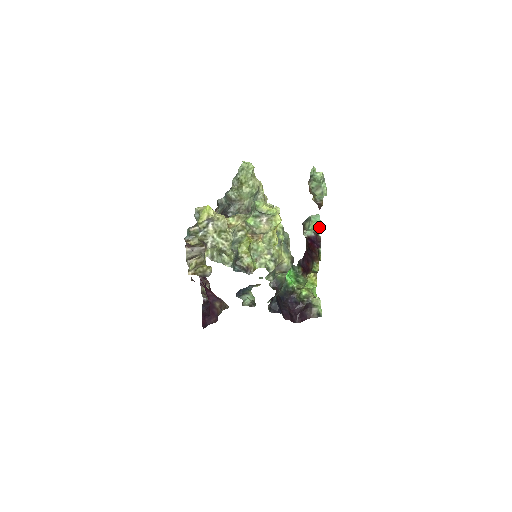
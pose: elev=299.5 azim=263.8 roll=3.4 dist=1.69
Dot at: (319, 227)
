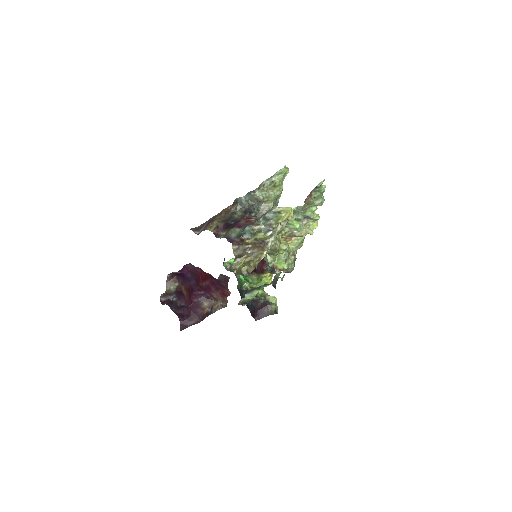
Dot at: occluded
